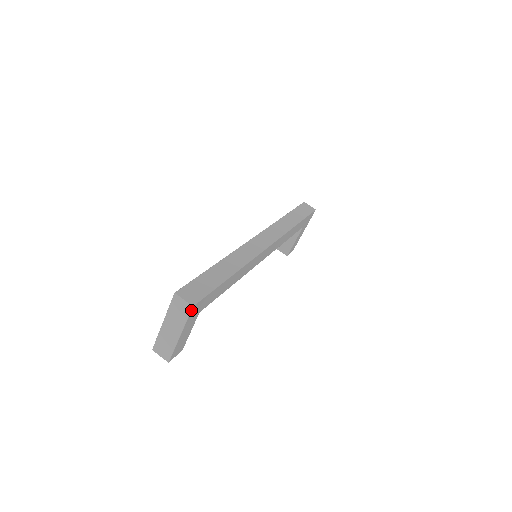
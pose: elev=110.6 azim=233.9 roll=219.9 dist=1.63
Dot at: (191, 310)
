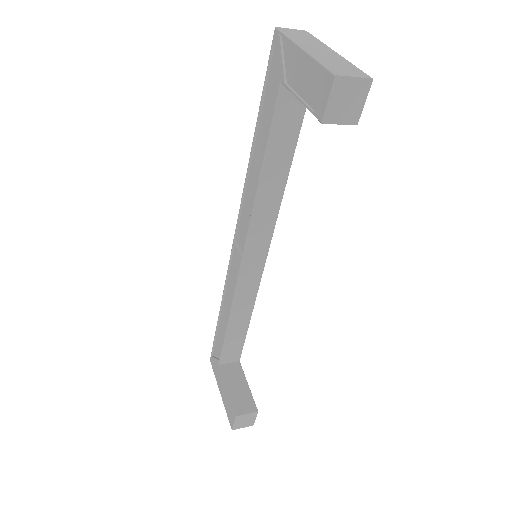
Dot at: (310, 34)
